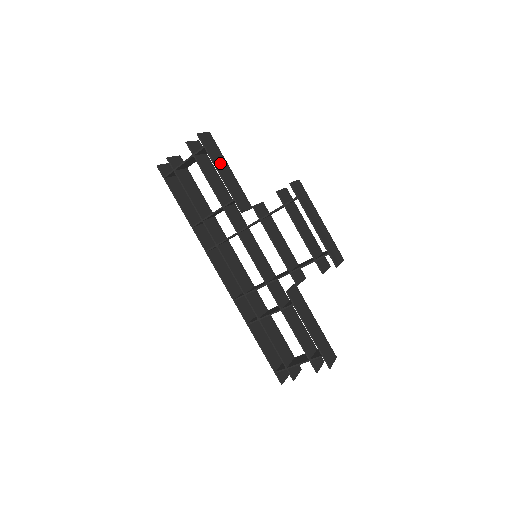
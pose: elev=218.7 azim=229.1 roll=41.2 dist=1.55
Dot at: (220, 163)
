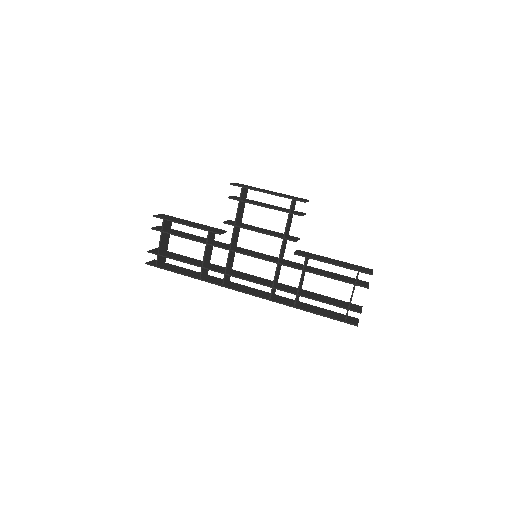
Dot at: (182, 221)
